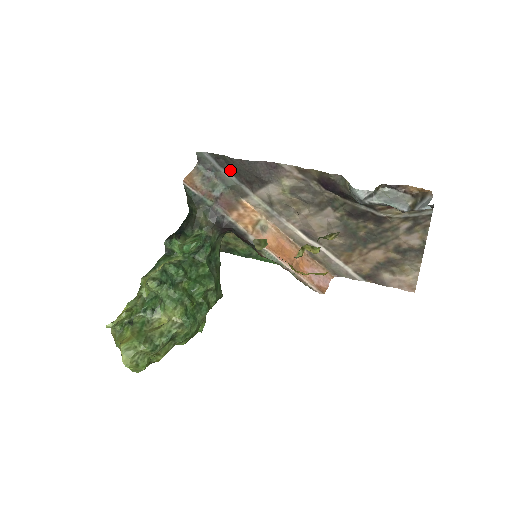
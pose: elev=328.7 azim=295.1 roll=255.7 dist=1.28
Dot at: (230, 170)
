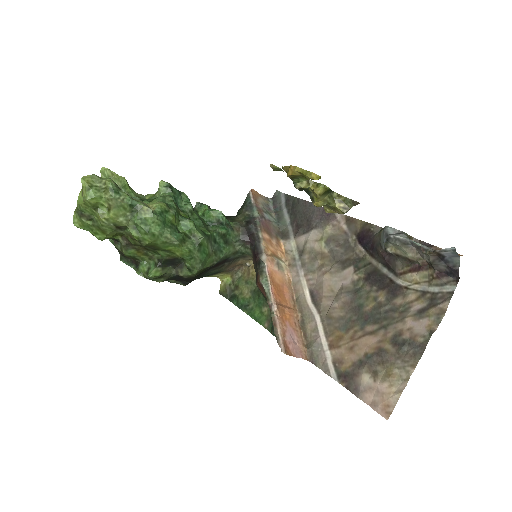
Dot at: (291, 213)
